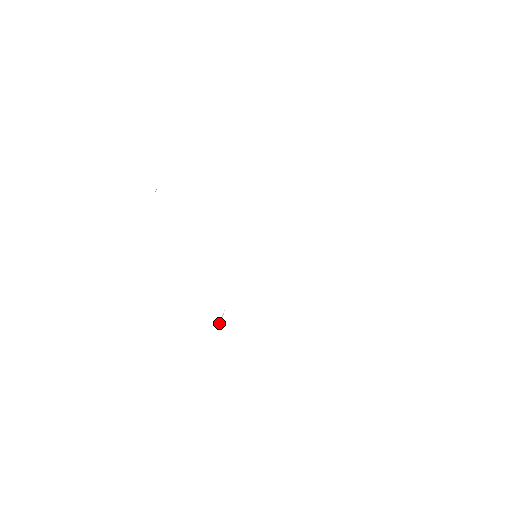
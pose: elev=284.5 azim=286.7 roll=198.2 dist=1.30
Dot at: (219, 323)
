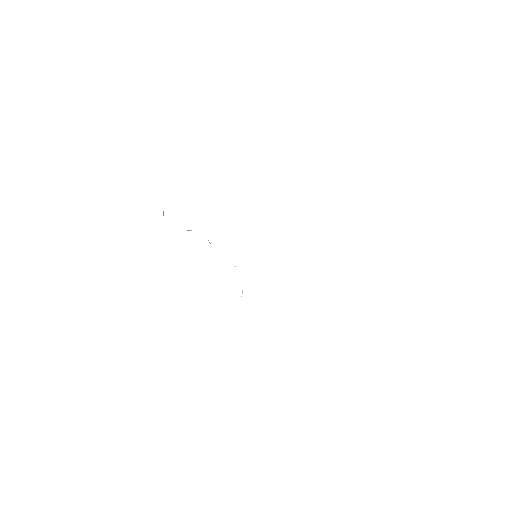
Dot at: (241, 296)
